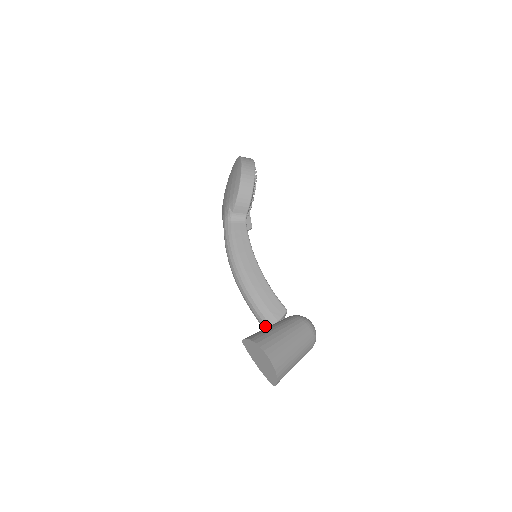
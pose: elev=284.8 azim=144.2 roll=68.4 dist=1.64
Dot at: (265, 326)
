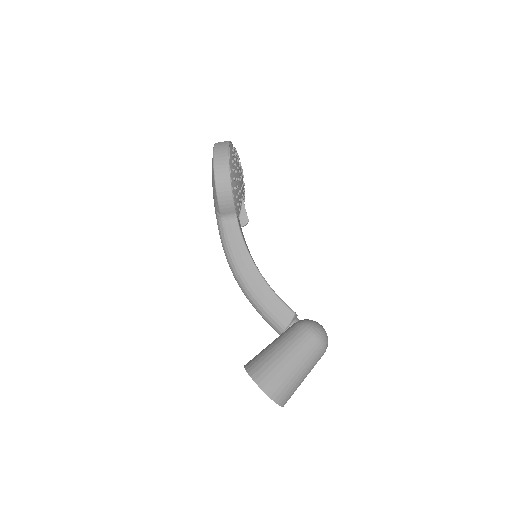
Dot at: (277, 332)
